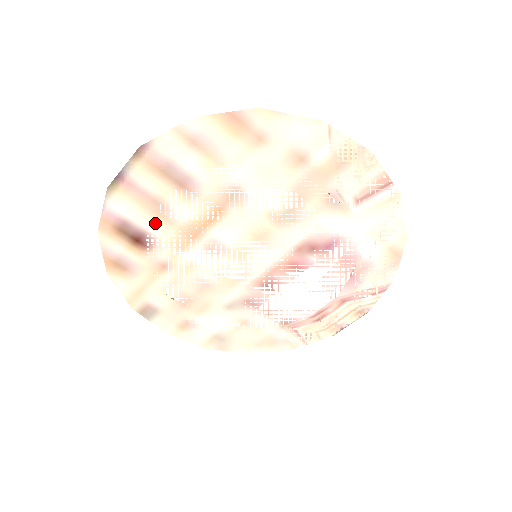
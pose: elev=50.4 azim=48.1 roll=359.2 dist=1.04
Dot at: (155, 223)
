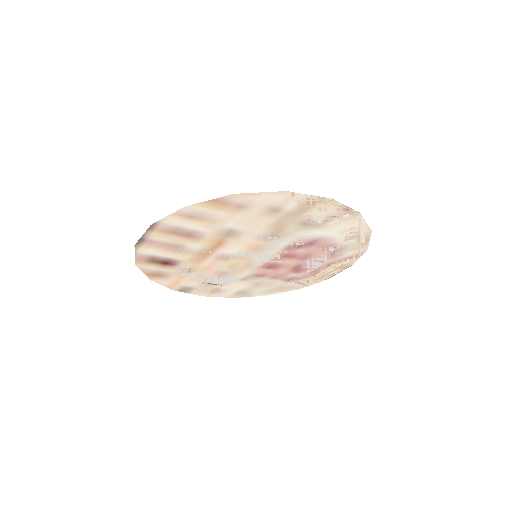
Dot at: (175, 254)
